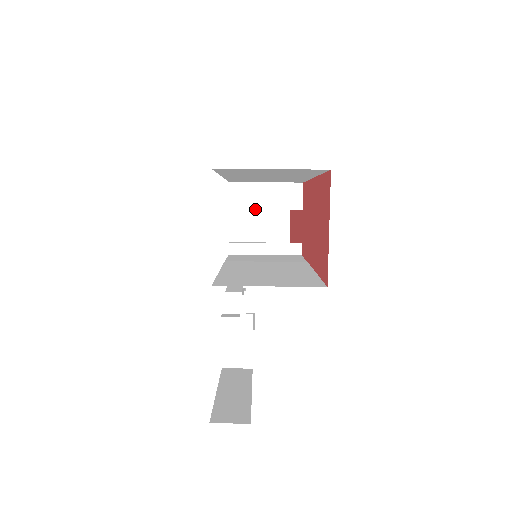
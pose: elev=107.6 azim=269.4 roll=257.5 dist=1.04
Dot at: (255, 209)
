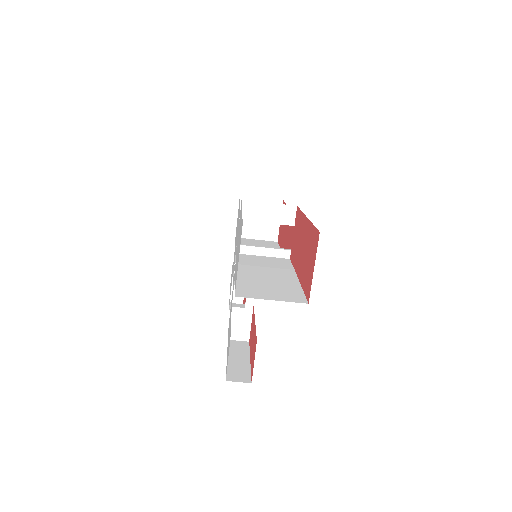
Dot at: occluded
